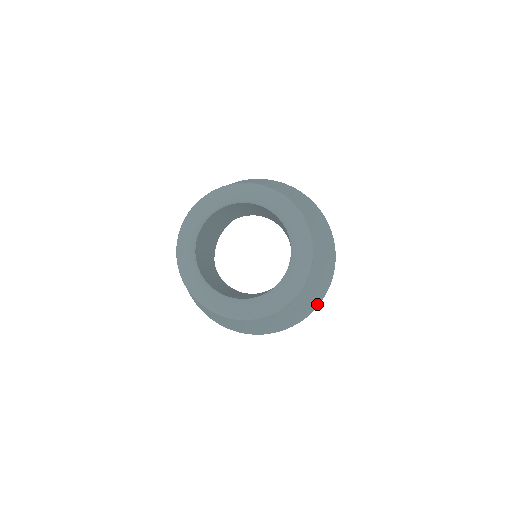
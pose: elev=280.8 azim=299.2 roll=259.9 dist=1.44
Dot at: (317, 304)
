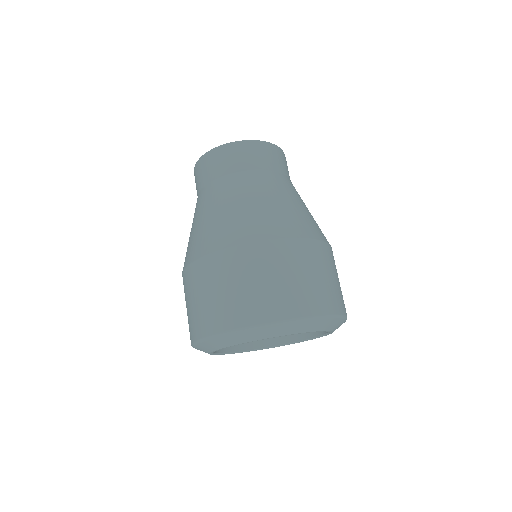
Dot at: occluded
